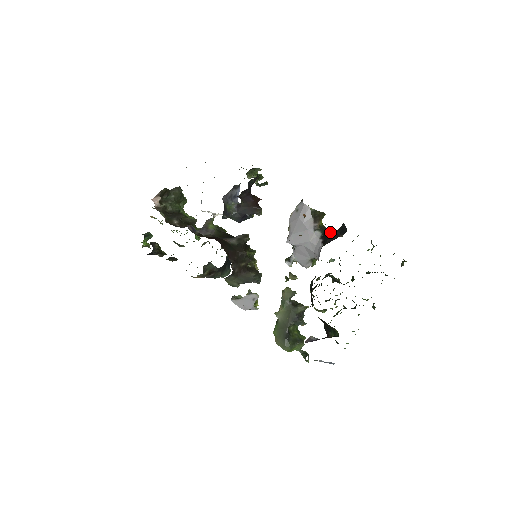
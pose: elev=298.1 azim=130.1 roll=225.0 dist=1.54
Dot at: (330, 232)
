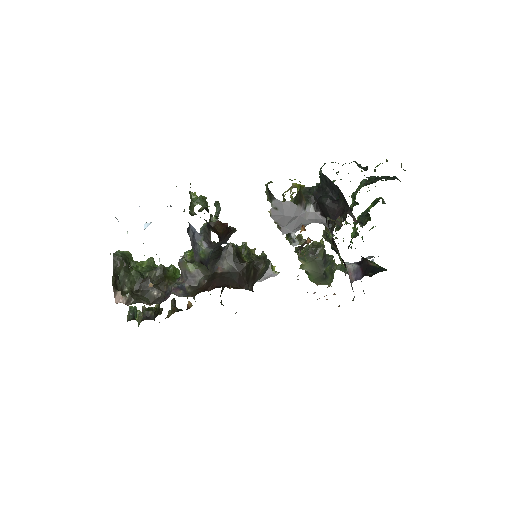
Dot at: (324, 202)
